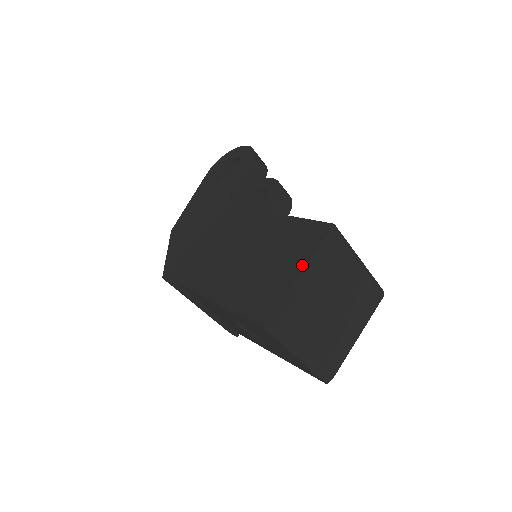
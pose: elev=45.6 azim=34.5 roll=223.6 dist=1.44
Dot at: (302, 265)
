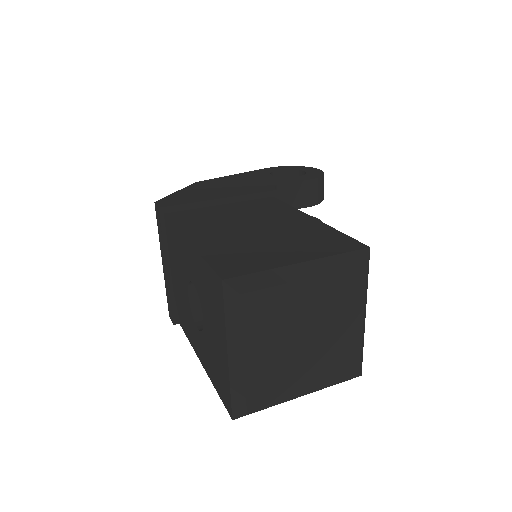
Dot at: (309, 257)
